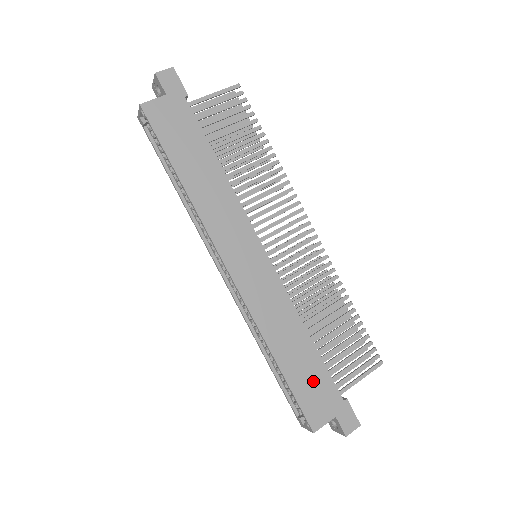
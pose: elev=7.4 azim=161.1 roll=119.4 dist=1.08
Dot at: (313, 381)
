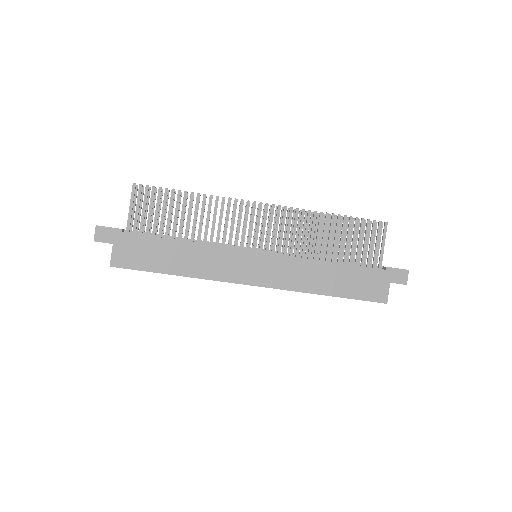
Dot at: (358, 281)
